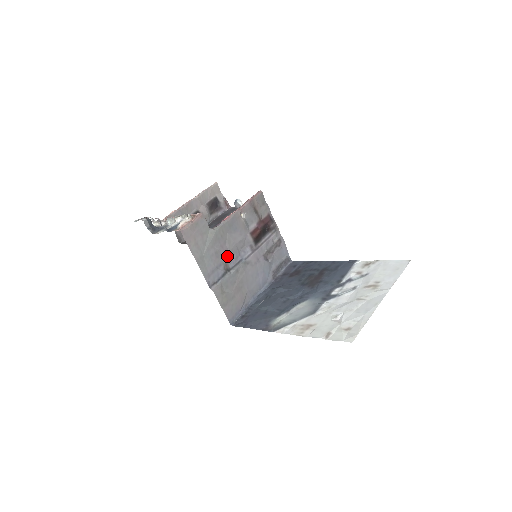
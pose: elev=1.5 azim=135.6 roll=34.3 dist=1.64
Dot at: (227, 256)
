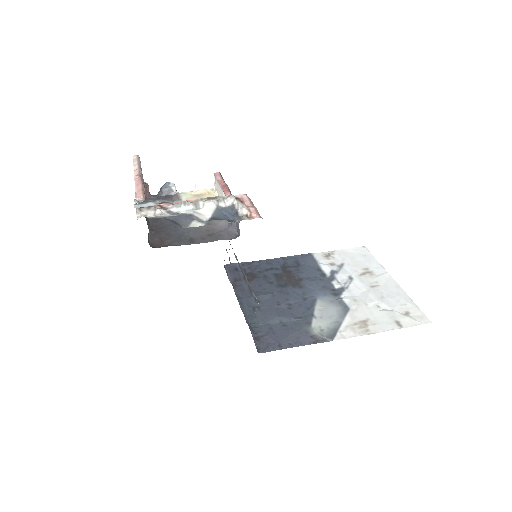
Dot at: occluded
